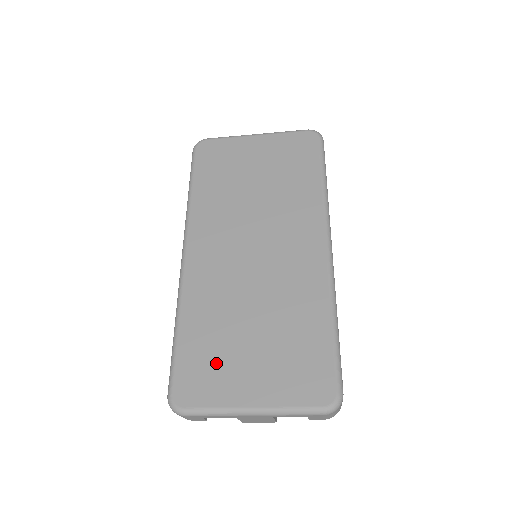
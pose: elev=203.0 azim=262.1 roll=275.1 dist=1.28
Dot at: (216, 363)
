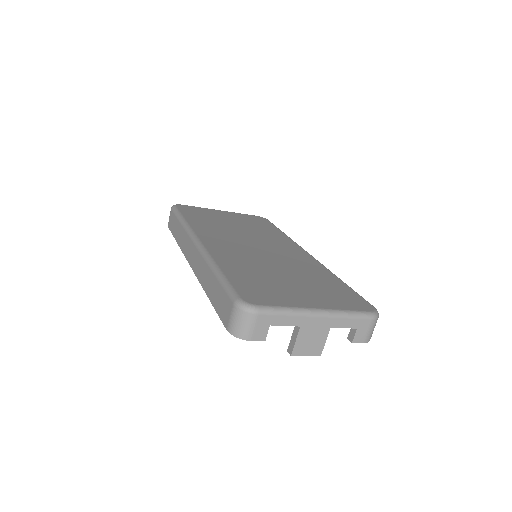
Dot at: (269, 287)
